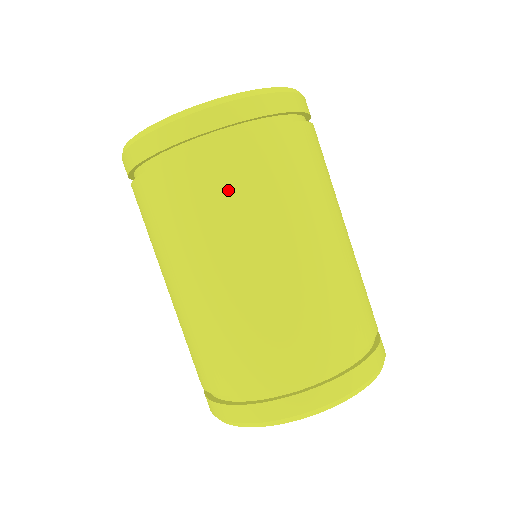
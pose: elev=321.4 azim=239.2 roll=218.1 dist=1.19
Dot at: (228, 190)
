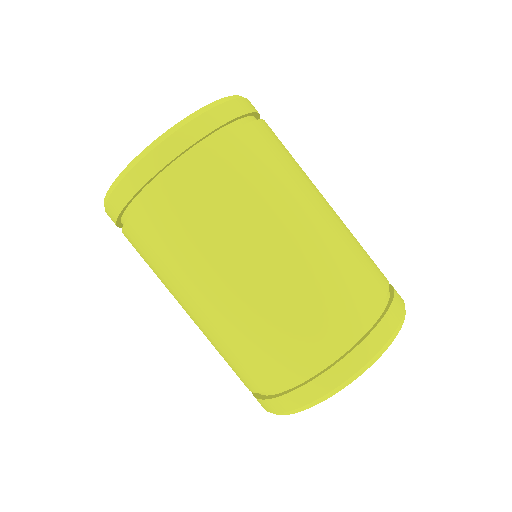
Dot at: (272, 158)
